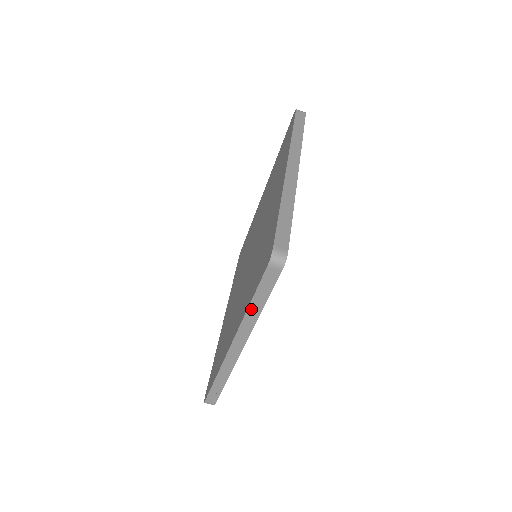
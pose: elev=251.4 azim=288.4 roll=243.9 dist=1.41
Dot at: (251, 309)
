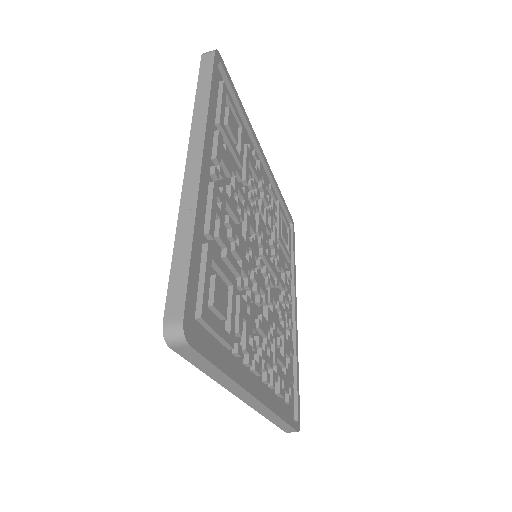
Dot at: (215, 377)
